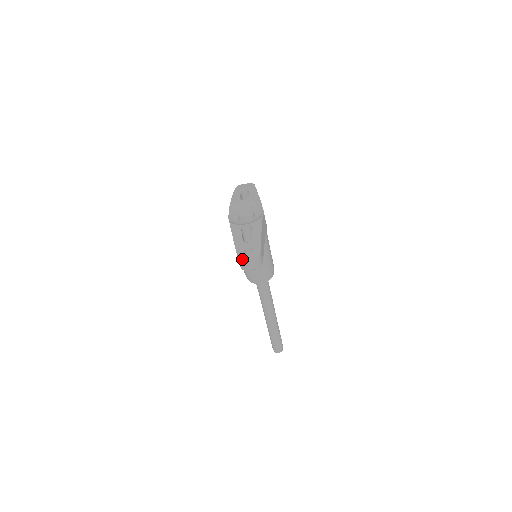
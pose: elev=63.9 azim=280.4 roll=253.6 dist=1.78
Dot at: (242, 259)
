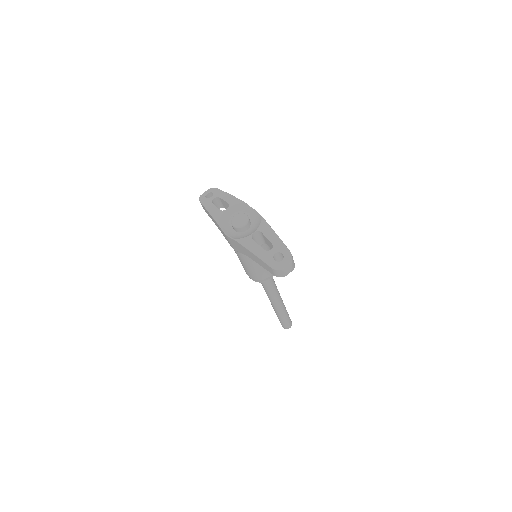
Dot at: (279, 268)
